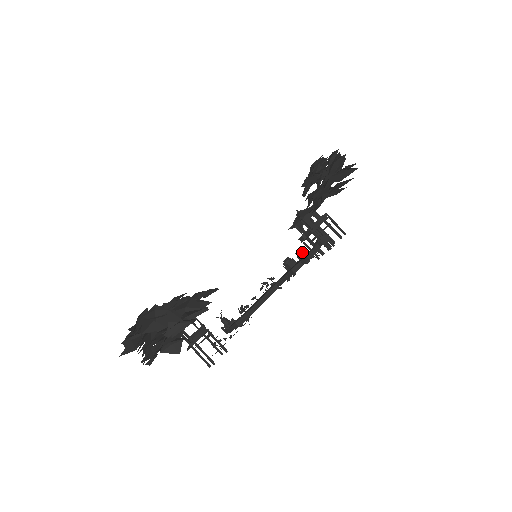
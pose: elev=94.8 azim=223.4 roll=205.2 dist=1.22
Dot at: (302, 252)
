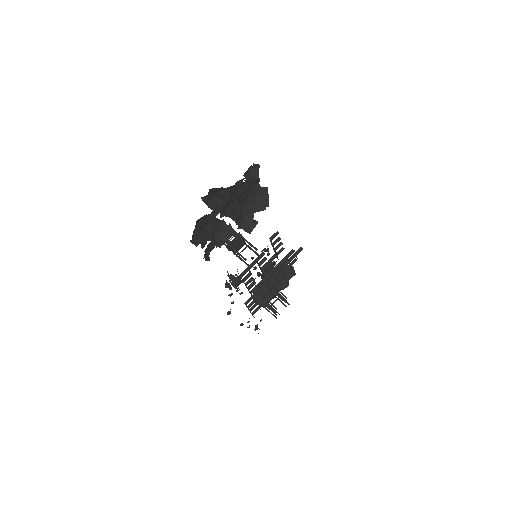
Dot at: occluded
